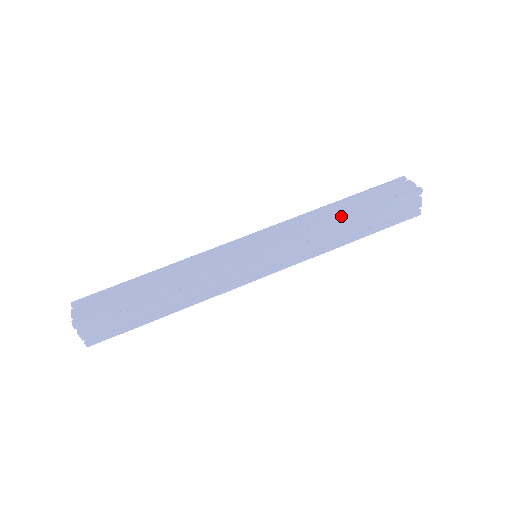
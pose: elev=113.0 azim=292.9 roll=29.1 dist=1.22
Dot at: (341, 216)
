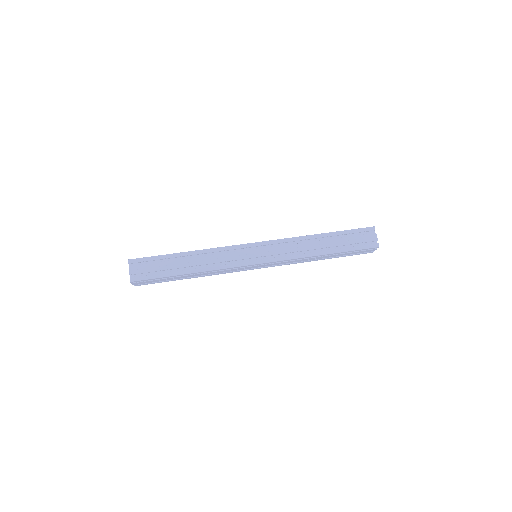
Dot at: (320, 251)
